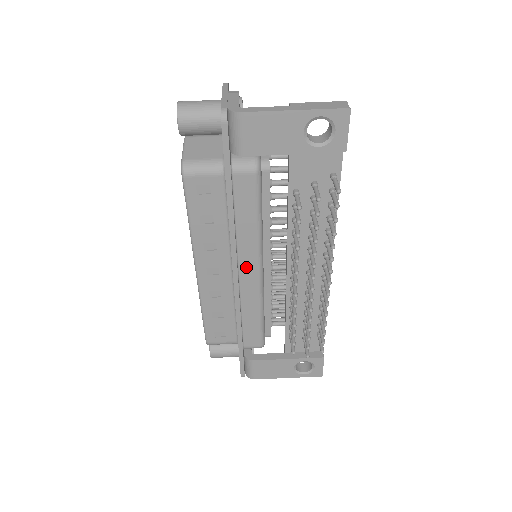
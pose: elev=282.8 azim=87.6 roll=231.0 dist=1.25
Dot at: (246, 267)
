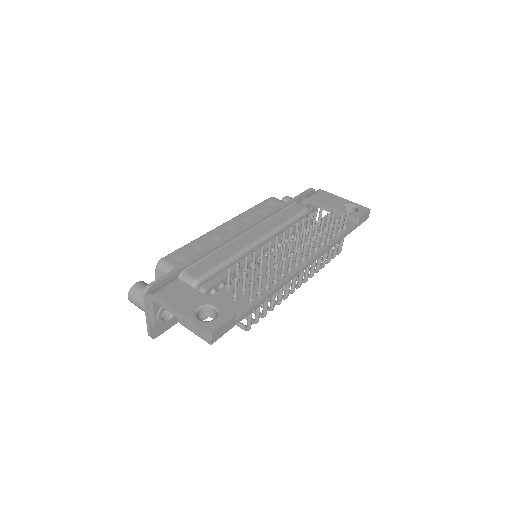
Dot at: (255, 232)
